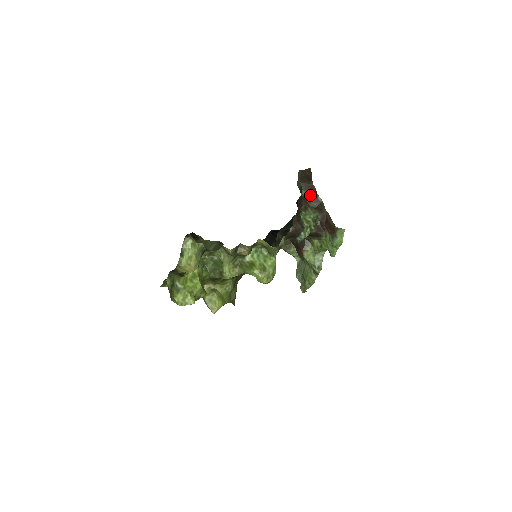
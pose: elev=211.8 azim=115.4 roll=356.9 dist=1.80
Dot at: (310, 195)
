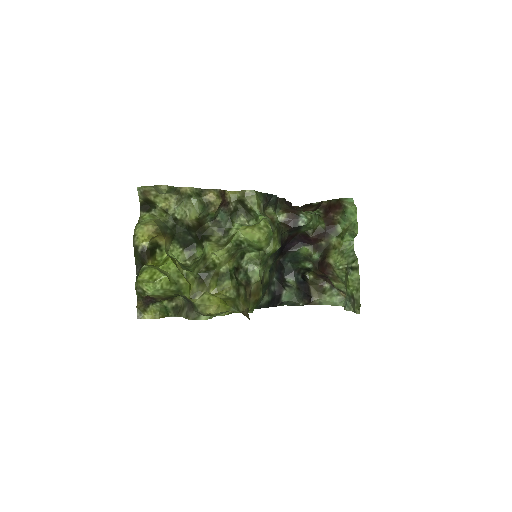
Dot at: (305, 208)
